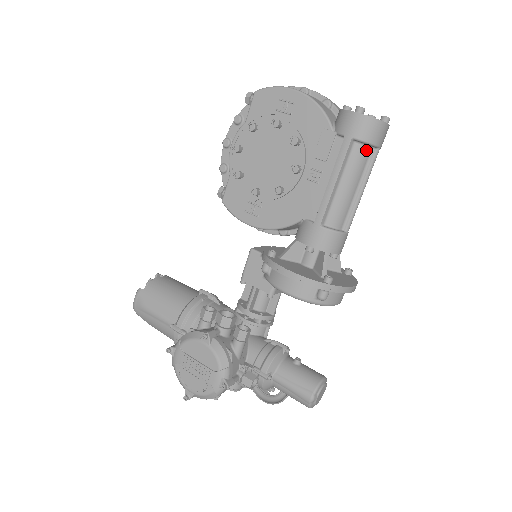
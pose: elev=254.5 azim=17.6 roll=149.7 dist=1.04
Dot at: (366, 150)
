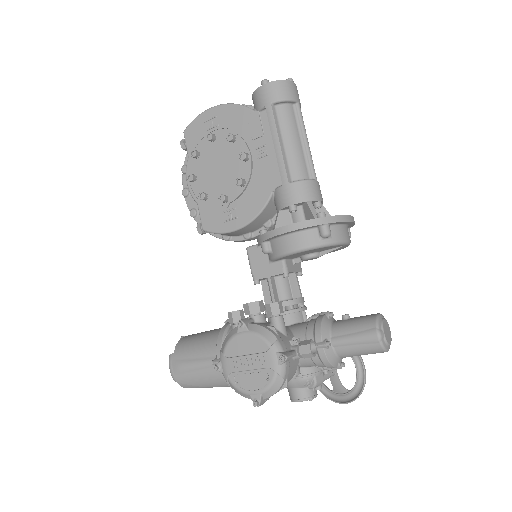
Dot at: (288, 108)
